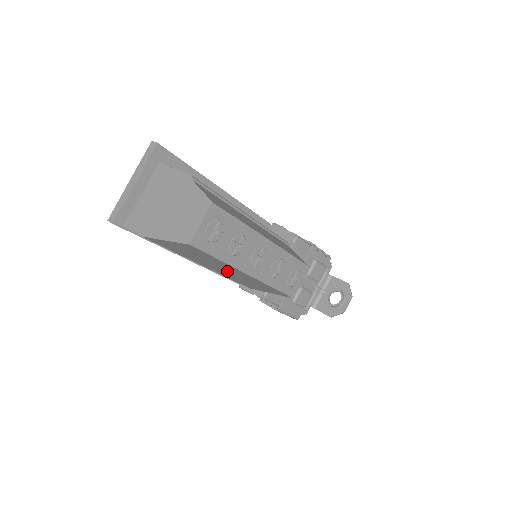
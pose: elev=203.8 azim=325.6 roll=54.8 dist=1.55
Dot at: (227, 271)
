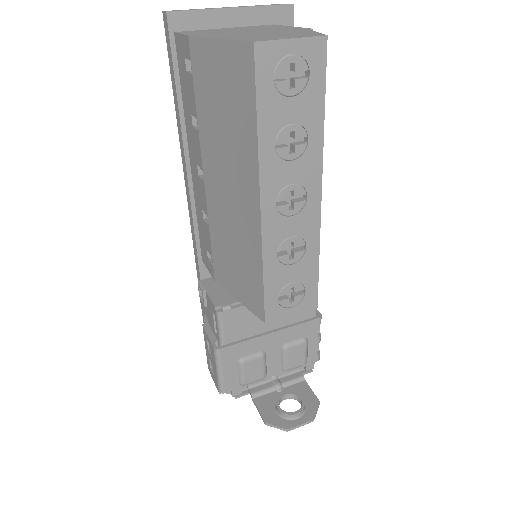
Dot at: (231, 194)
